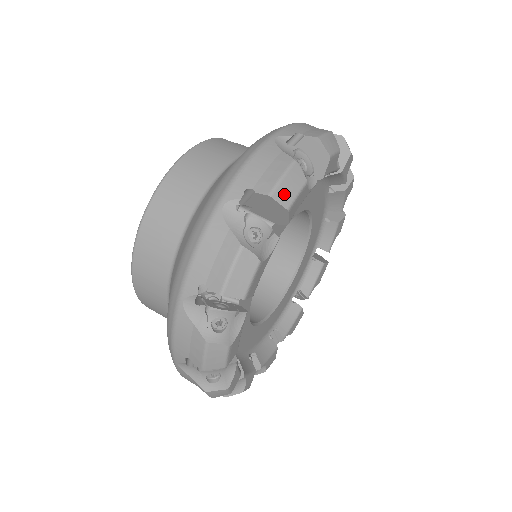
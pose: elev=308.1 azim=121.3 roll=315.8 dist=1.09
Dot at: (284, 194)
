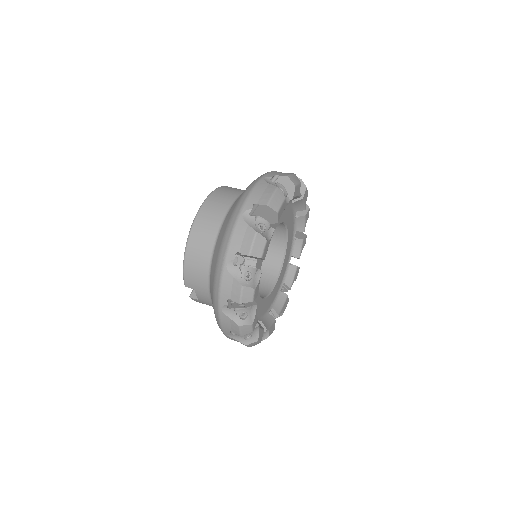
Dot at: (293, 179)
